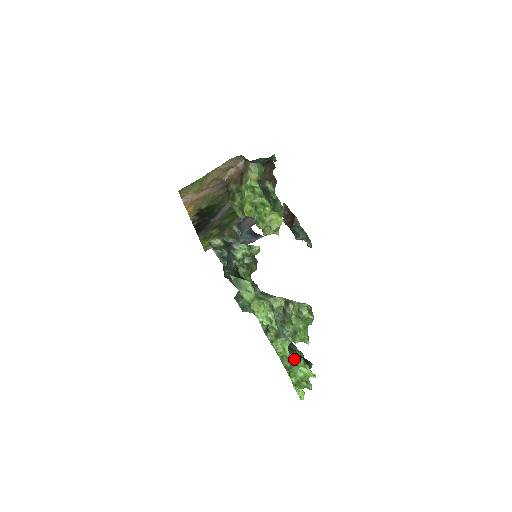
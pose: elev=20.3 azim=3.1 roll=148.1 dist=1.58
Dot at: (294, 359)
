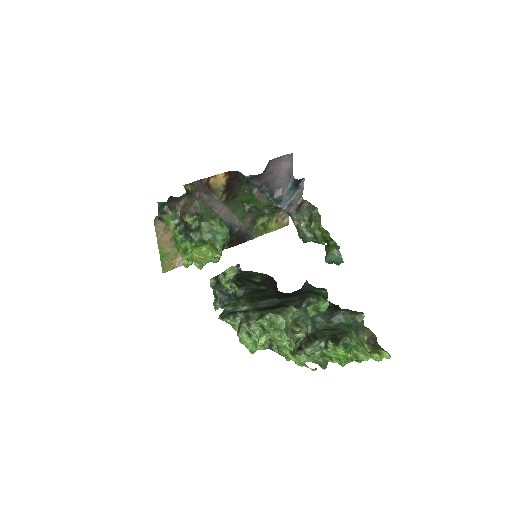
Dot at: (320, 349)
